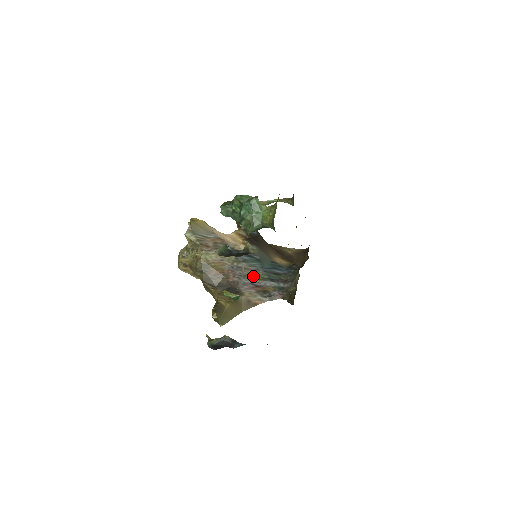
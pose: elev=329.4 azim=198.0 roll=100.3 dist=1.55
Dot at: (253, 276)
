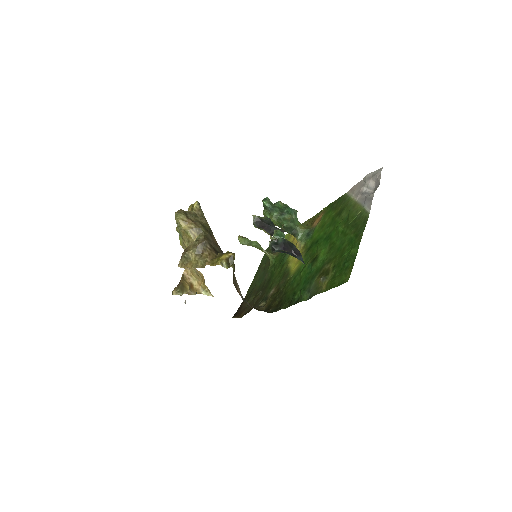
Dot at: occluded
